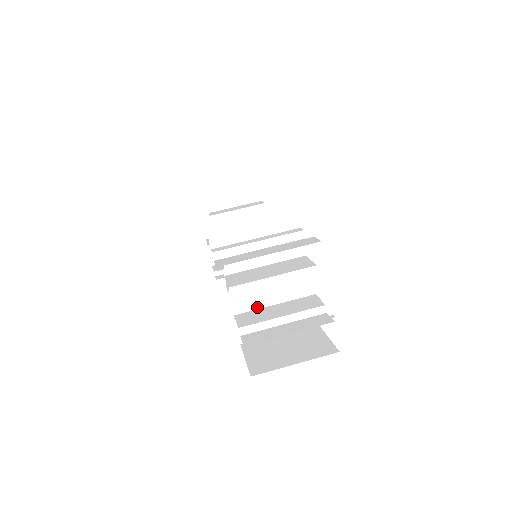
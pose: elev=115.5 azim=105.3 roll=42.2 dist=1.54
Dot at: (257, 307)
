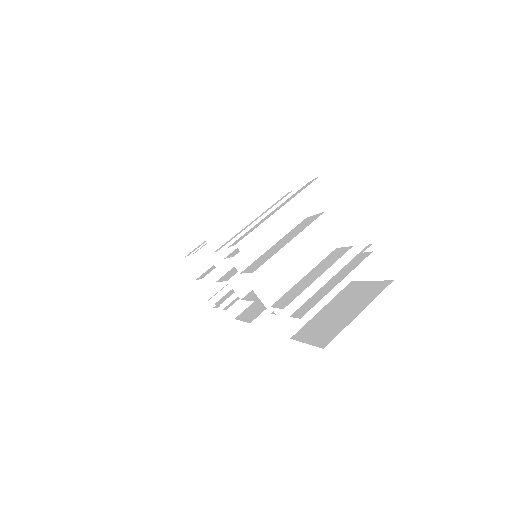
Dot at: (287, 291)
